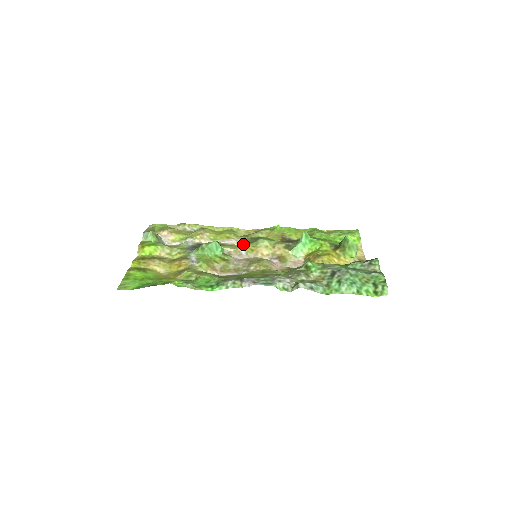
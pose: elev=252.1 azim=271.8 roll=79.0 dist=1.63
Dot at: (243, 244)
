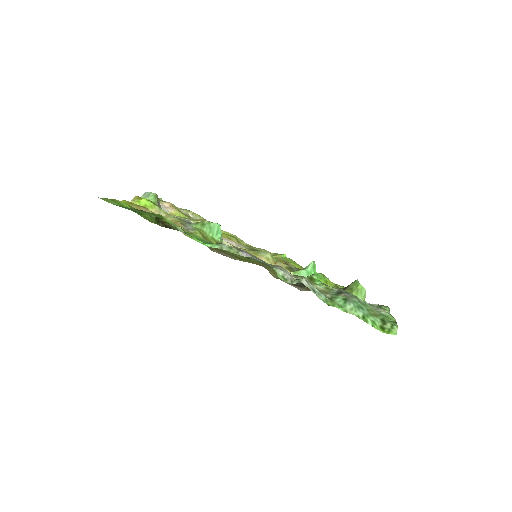
Dot at: occluded
